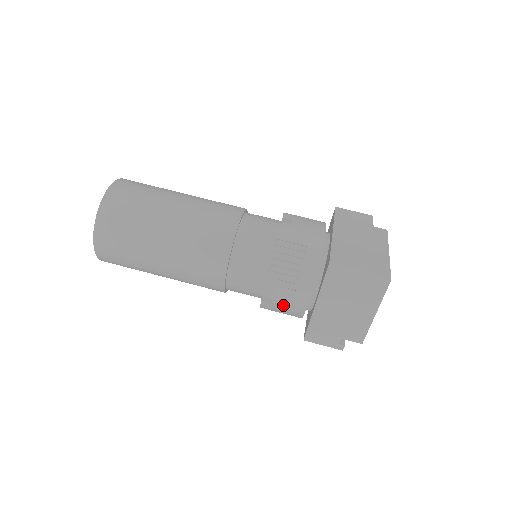
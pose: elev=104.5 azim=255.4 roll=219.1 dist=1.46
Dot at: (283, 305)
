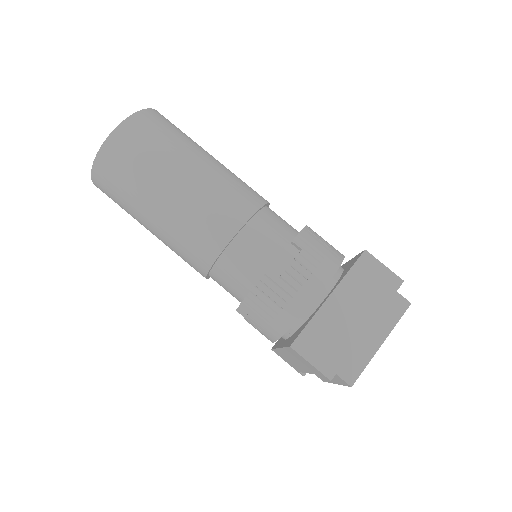
Dot at: occluded
